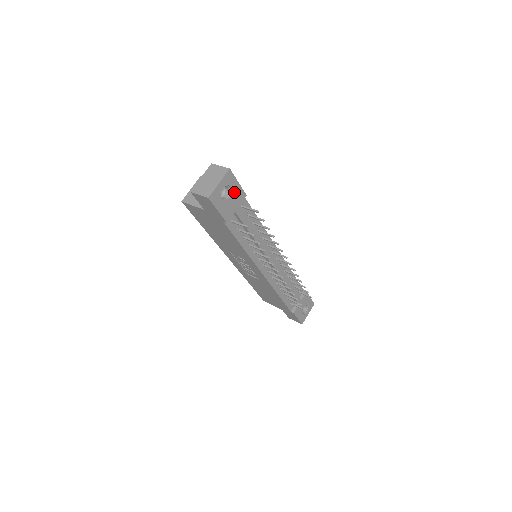
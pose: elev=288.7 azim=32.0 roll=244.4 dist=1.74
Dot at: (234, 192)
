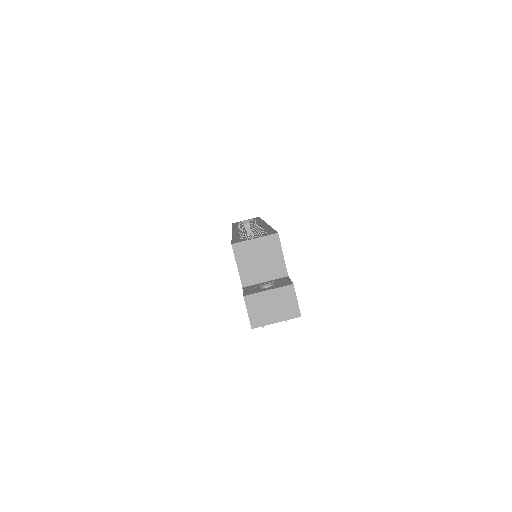
Dot at: occluded
